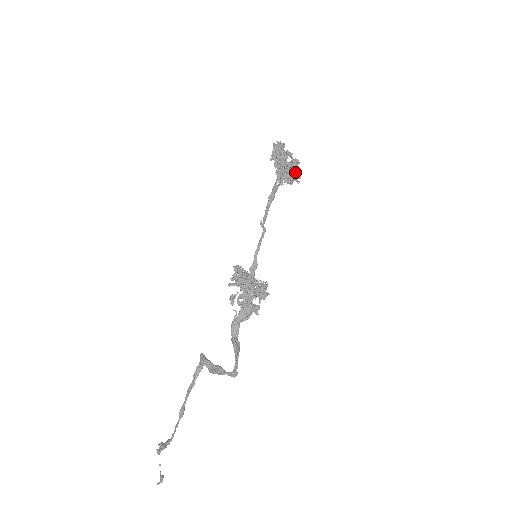
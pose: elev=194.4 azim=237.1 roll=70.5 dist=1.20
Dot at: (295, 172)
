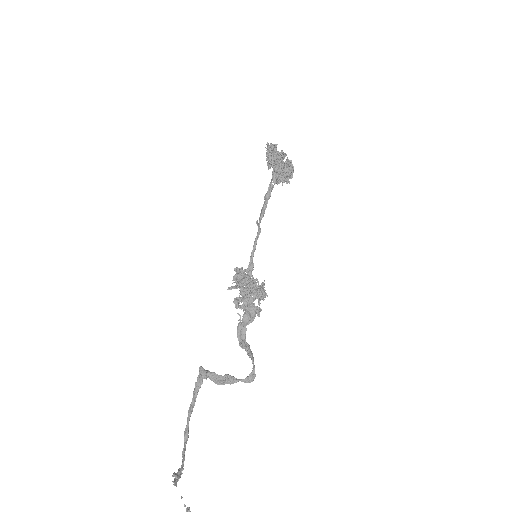
Dot at: (290, 171)
